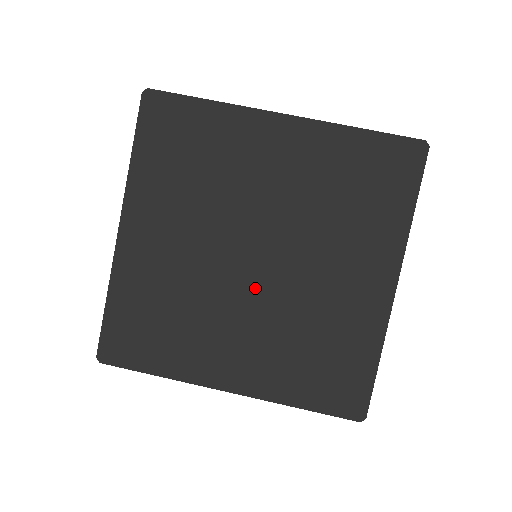
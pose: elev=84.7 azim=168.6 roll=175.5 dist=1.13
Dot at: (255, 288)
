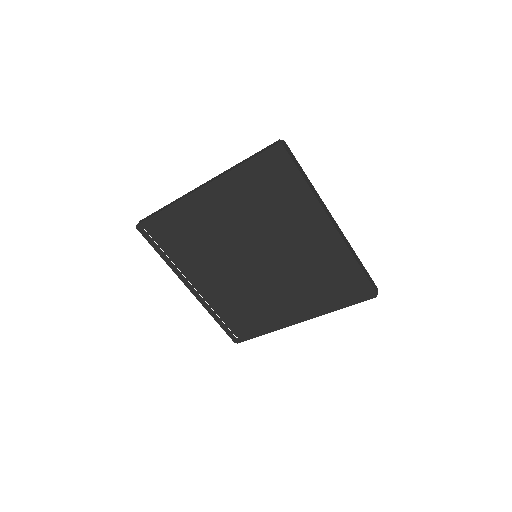
Dot at: (242, 265)
